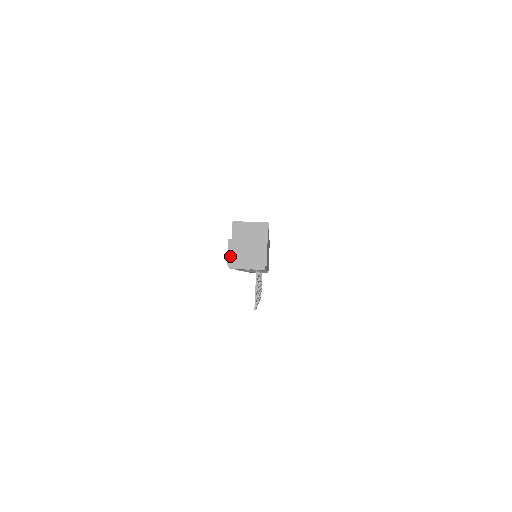
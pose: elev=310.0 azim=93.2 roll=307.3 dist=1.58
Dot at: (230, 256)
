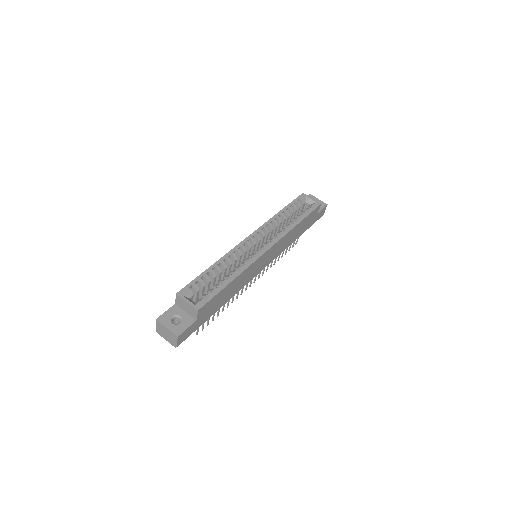
Dot at: (157, 328)
